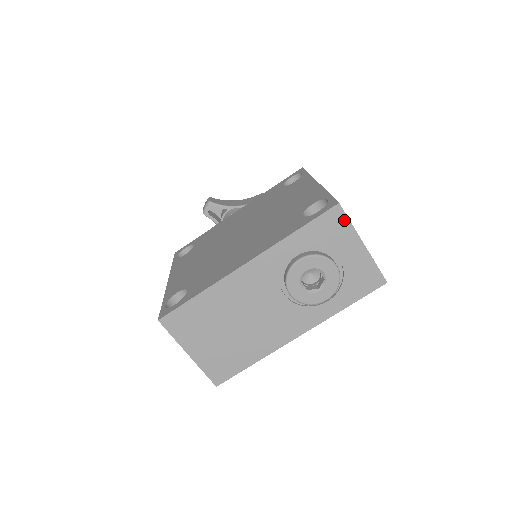
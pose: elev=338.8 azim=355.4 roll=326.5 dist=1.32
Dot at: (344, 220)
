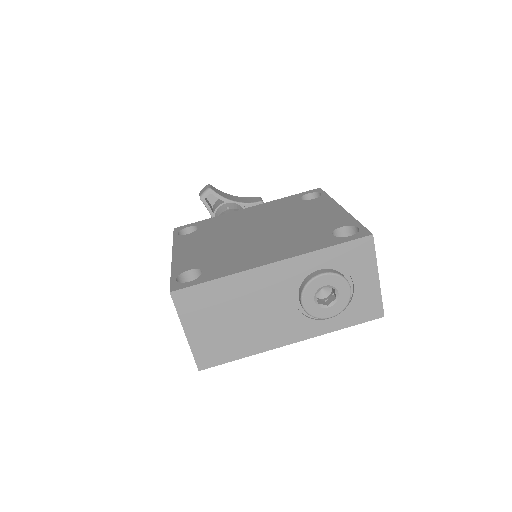
Dot at: (371, 251)
